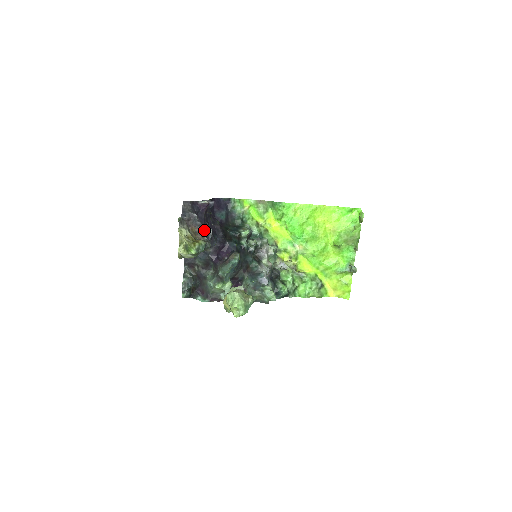
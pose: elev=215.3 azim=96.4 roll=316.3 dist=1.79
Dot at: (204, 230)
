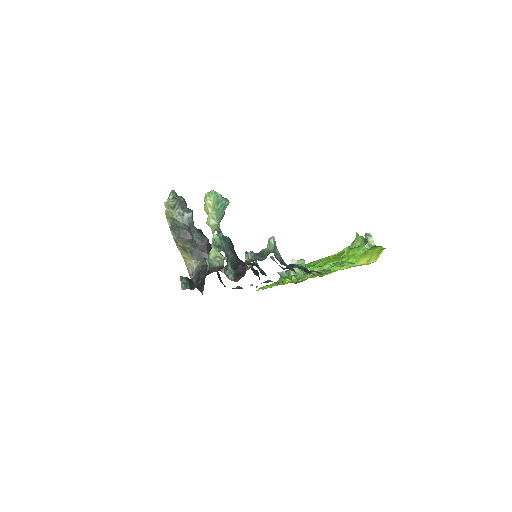
Dot at: occluded
